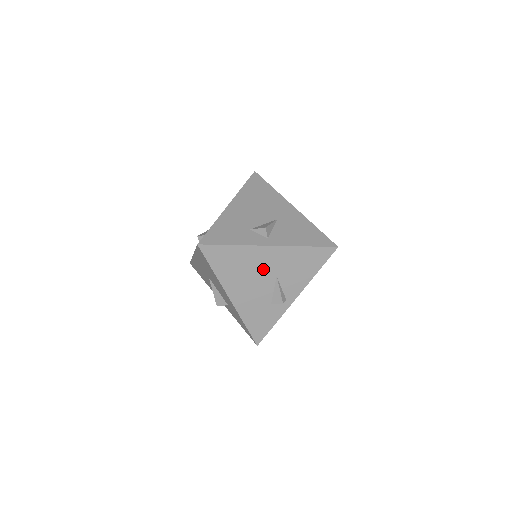
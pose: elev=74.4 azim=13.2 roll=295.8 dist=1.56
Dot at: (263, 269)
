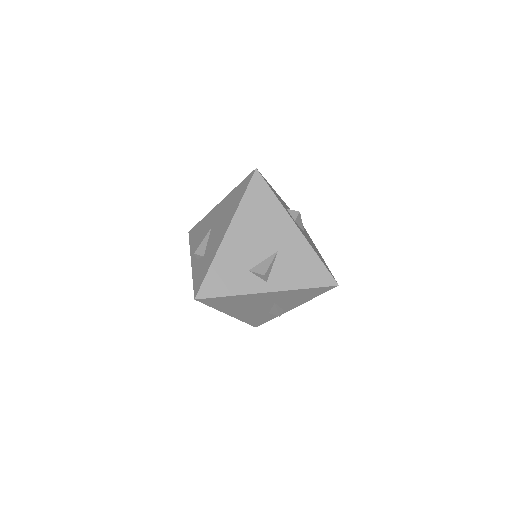
Dot at: (261, 301)
